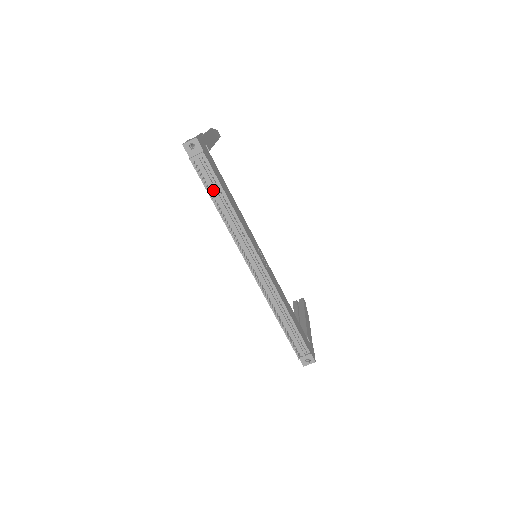
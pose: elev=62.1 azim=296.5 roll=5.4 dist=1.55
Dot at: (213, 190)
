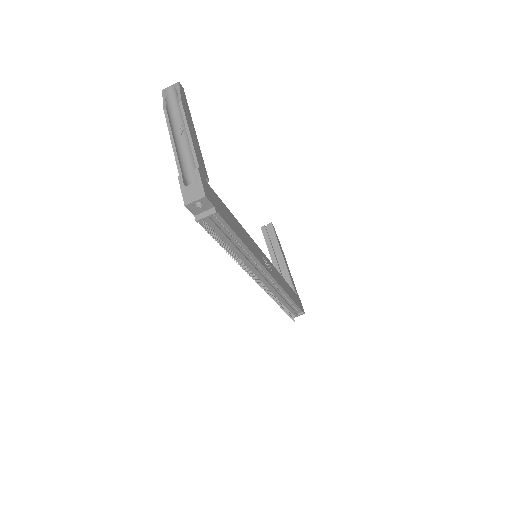
Dot at: (225, 240)
